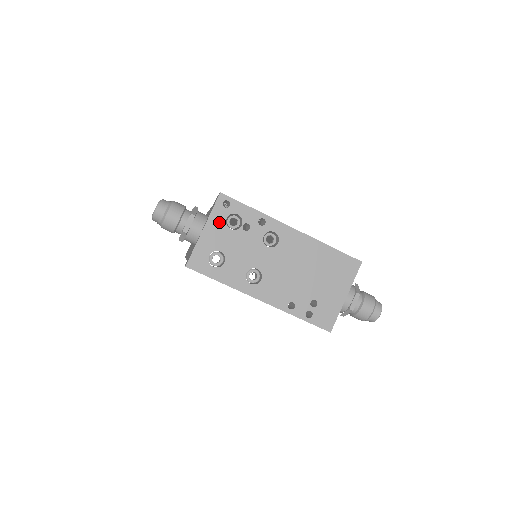
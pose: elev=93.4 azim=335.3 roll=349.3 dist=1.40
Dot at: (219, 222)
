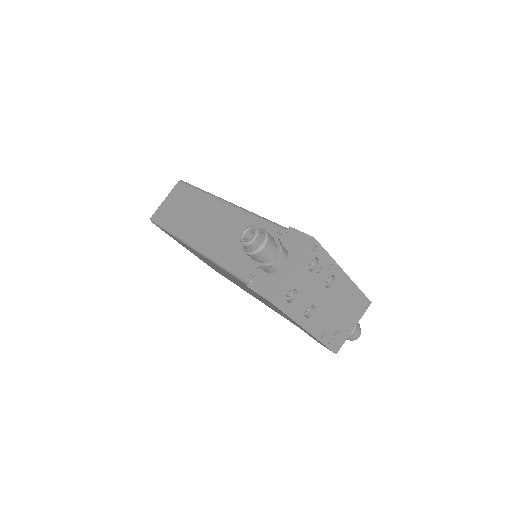
Dot at: (304, 264)
